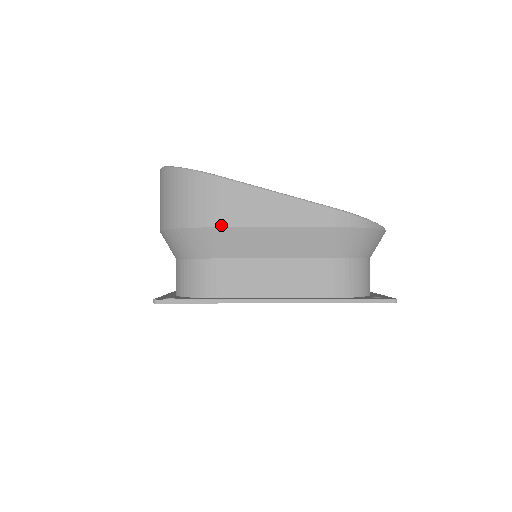
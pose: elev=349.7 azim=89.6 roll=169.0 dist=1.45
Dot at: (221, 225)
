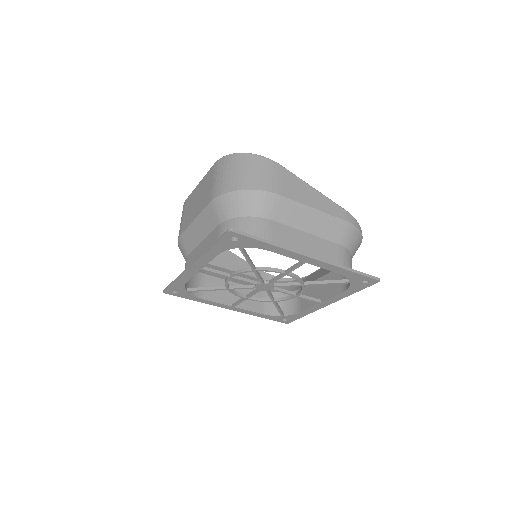
Dot at: (282, 194)
